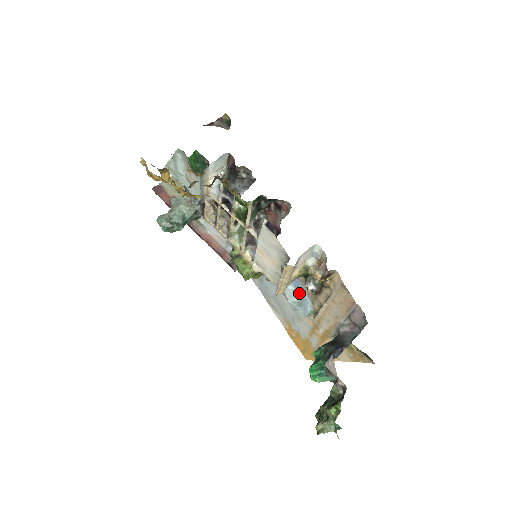
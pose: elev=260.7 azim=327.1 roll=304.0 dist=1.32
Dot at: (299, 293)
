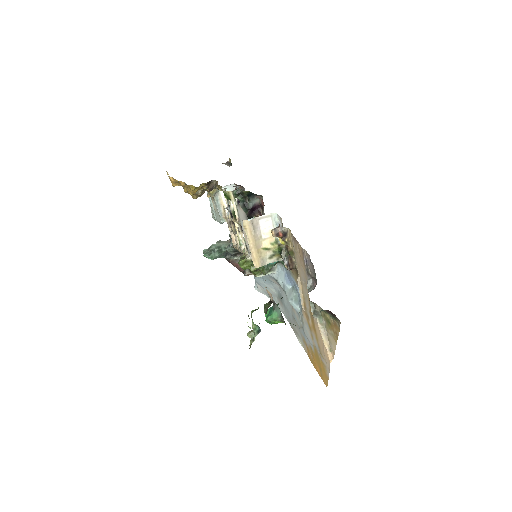
Dot at: (294, 289)
